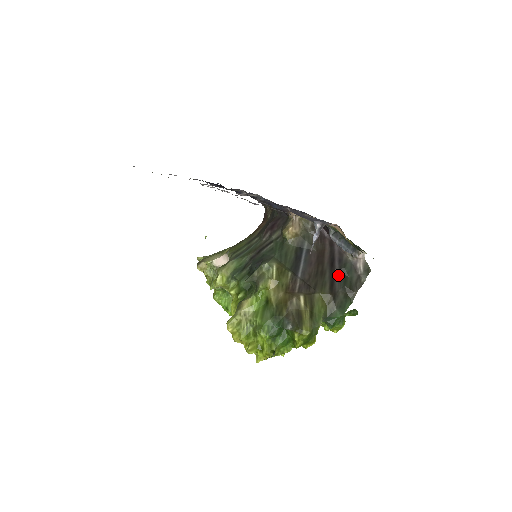
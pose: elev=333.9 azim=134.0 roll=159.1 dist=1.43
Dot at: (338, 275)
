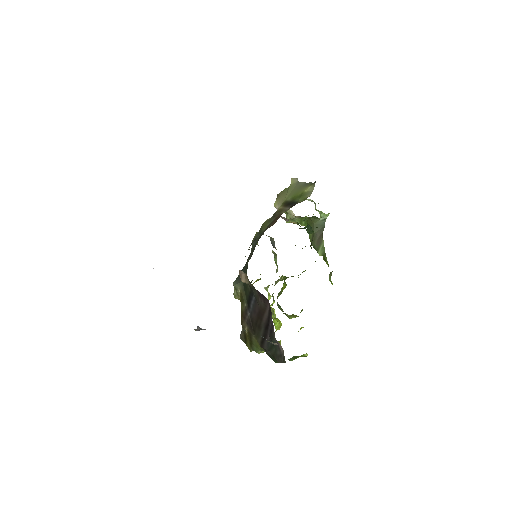
Dot at: (268, 339)
